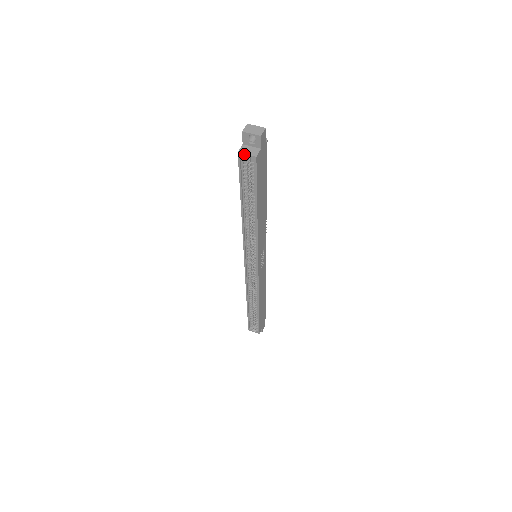
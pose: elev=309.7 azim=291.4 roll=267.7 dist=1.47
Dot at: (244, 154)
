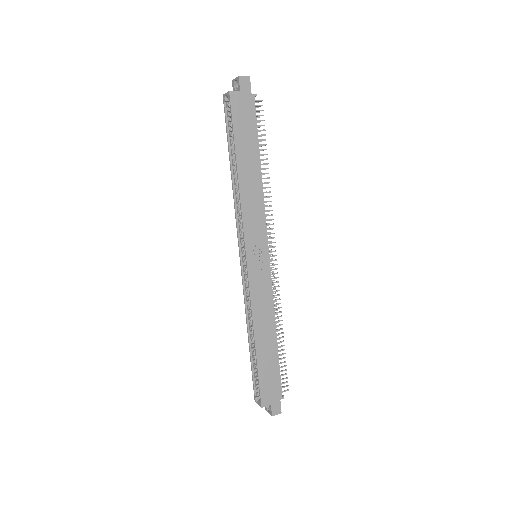
Dot at: (225, 94)
